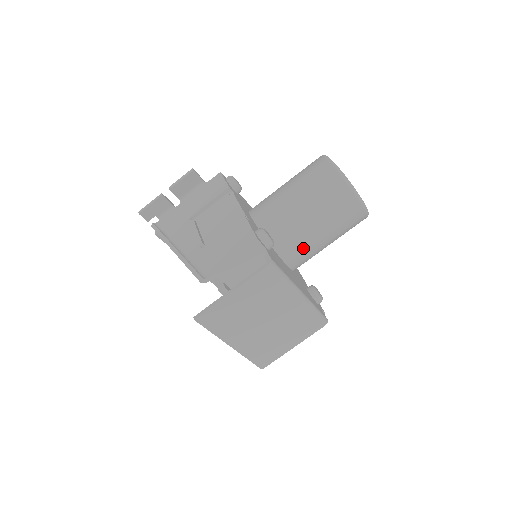
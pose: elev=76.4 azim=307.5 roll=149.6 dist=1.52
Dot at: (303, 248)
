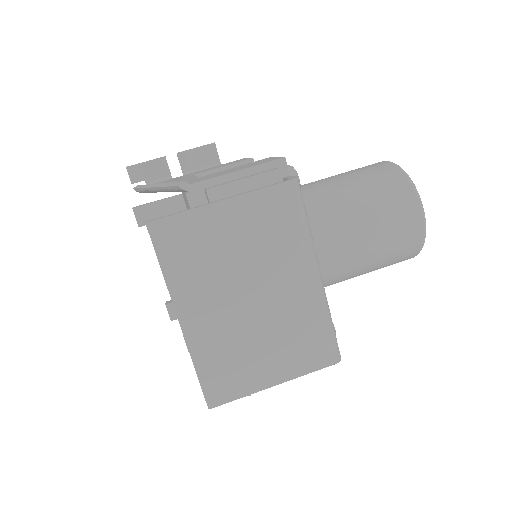
Dot at: (330, 244)
